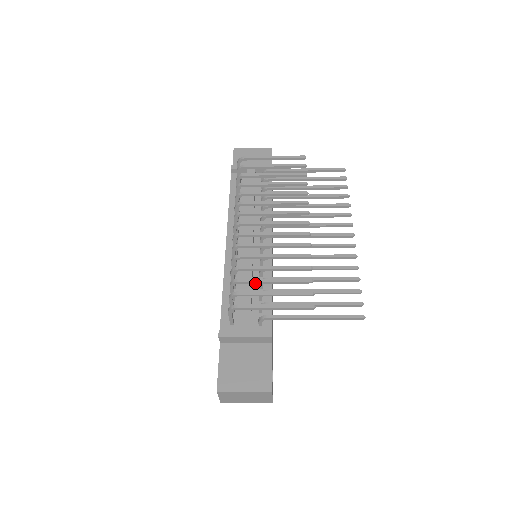
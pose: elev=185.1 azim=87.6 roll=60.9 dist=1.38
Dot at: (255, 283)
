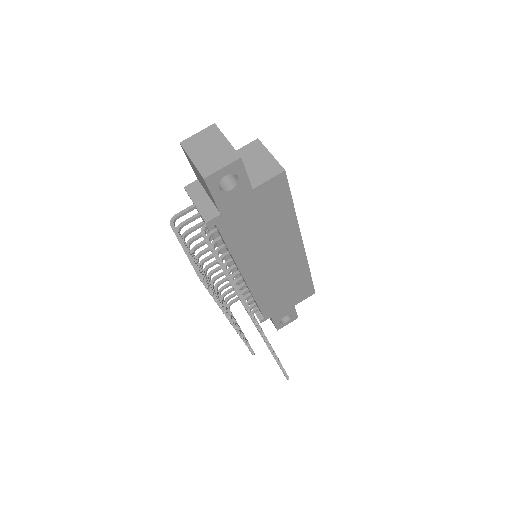
Dot at: (229, 310)
